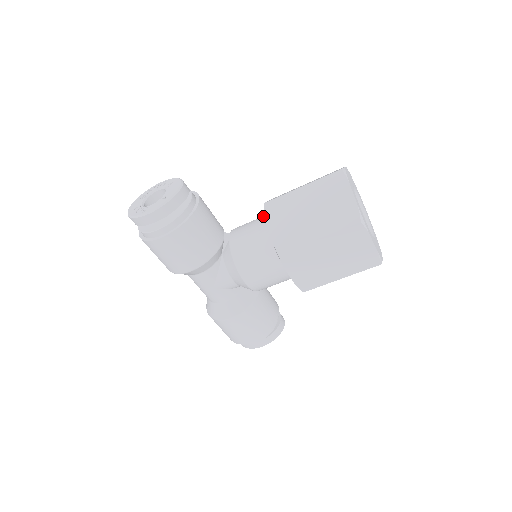
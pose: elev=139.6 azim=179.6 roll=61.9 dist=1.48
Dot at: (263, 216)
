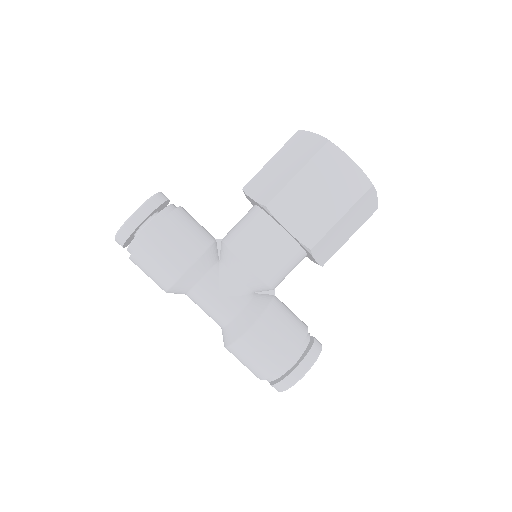
Dot at: occluded
